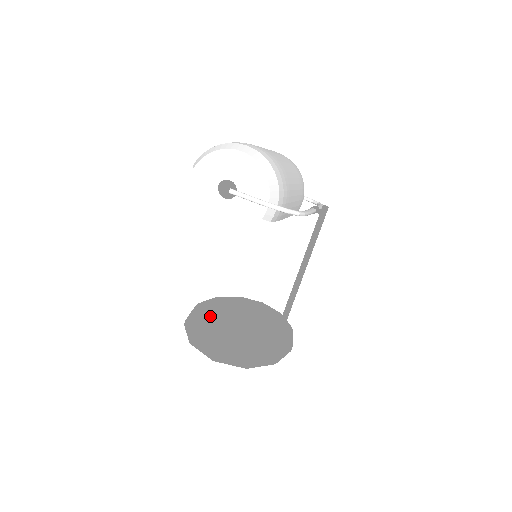
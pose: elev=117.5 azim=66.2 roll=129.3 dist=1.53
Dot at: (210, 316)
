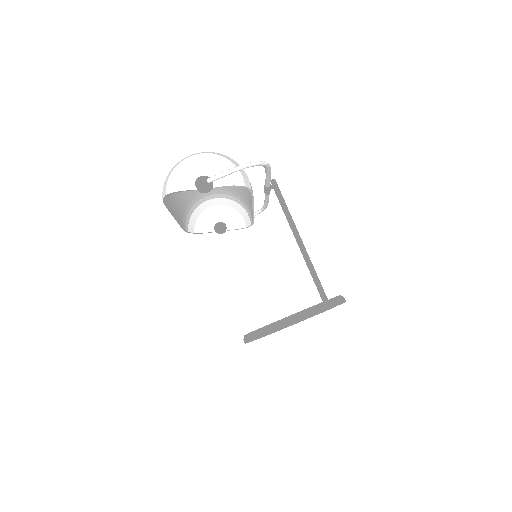
Dot at: occluded
